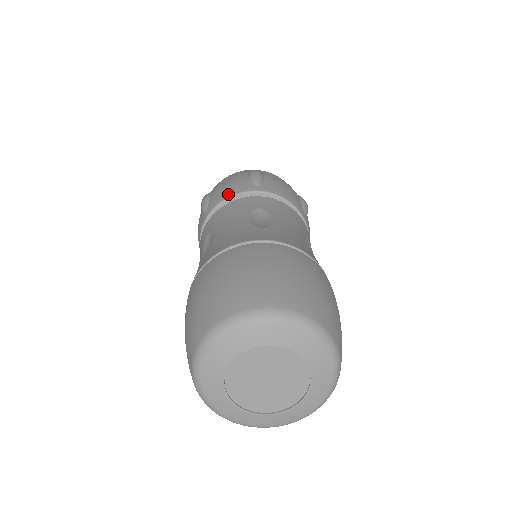
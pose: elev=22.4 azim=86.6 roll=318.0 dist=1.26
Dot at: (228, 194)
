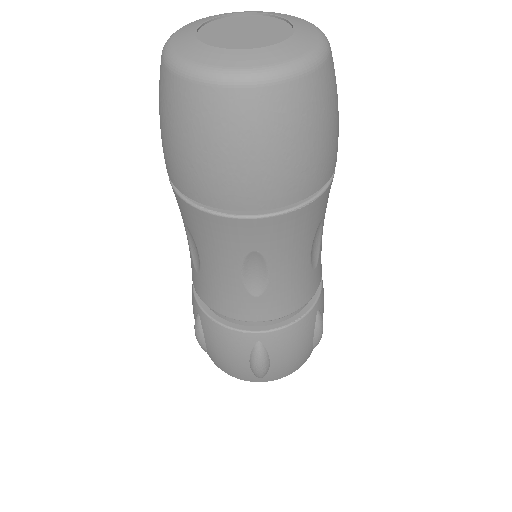
Dot at: occluded
